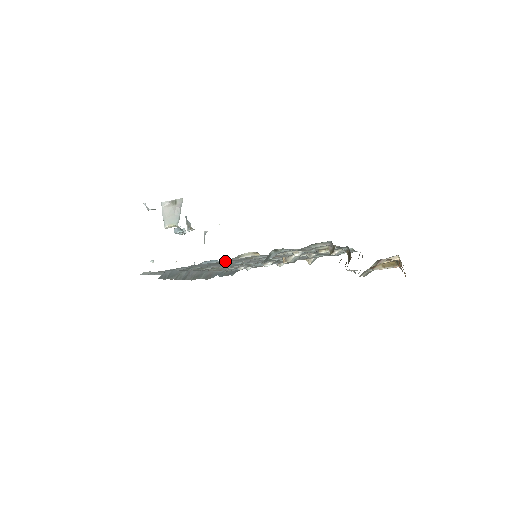
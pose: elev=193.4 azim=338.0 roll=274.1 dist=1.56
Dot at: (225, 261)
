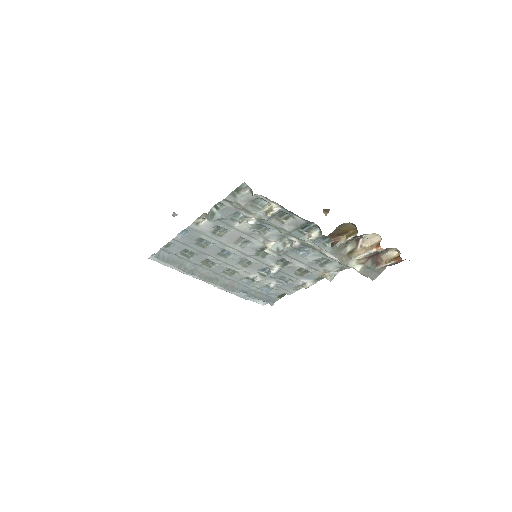
Dot at: (198, 235)
